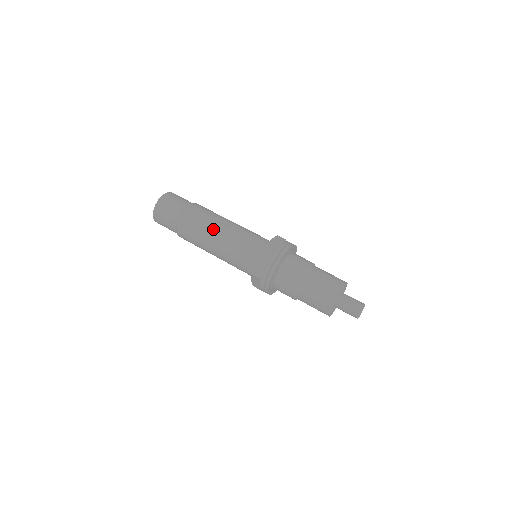
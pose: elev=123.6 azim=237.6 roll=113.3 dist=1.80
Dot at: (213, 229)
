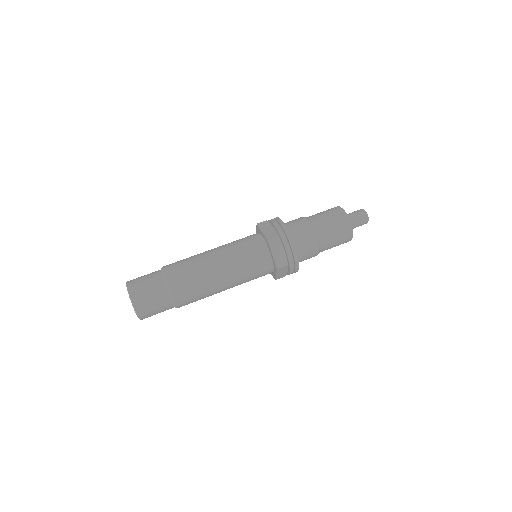
Dot at: (209, 269)
